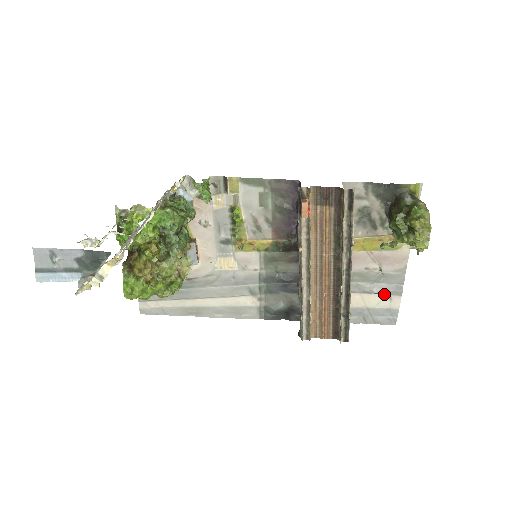
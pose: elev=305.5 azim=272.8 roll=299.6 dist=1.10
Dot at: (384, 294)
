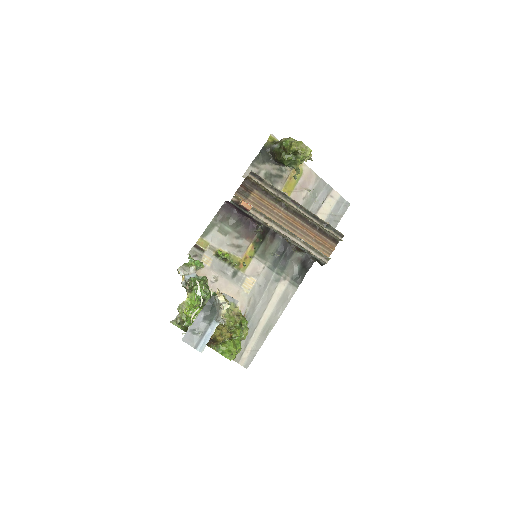
Dot at: (326, 198)
